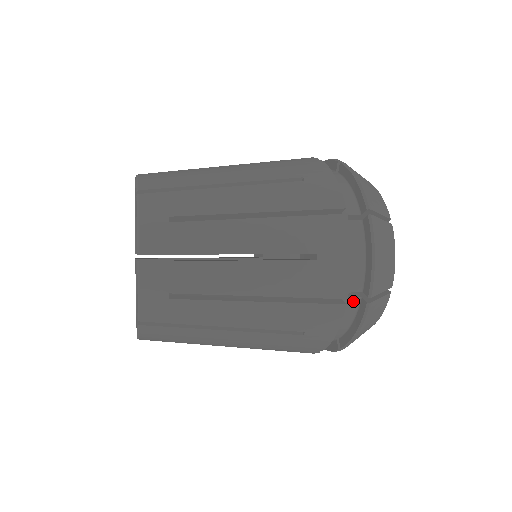
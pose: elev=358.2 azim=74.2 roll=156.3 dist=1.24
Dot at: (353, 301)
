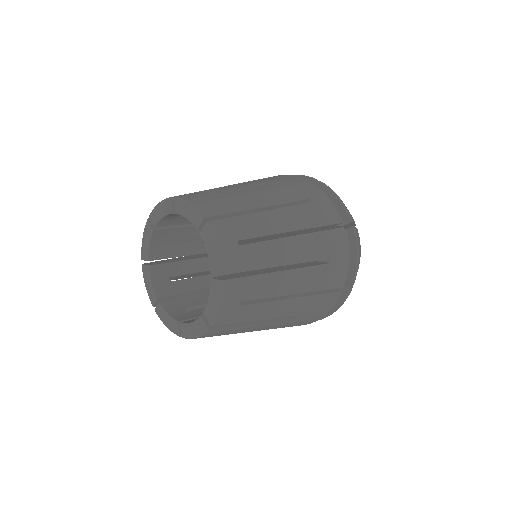
Dot at: occluded
